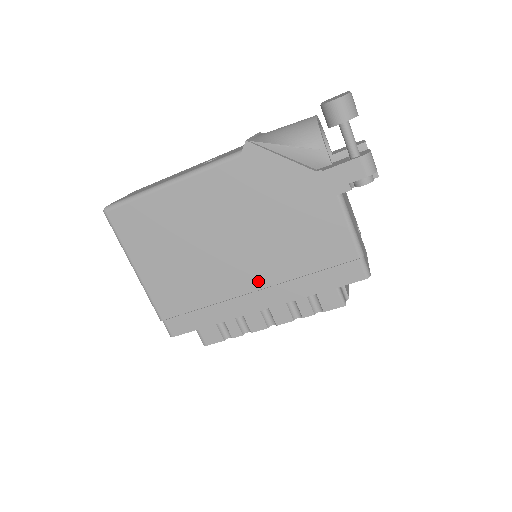
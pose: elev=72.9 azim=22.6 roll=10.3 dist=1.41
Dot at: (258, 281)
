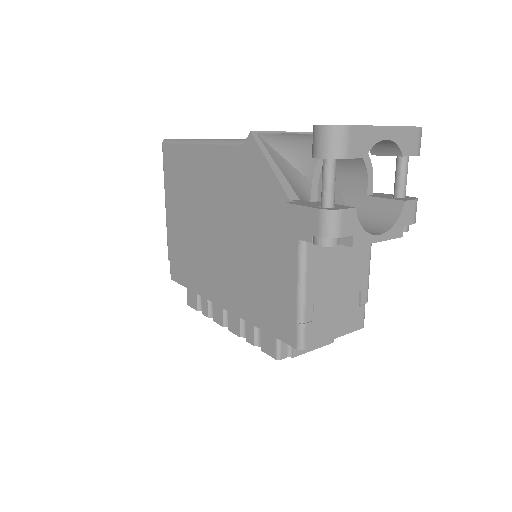
Dot at: (224, 278)
